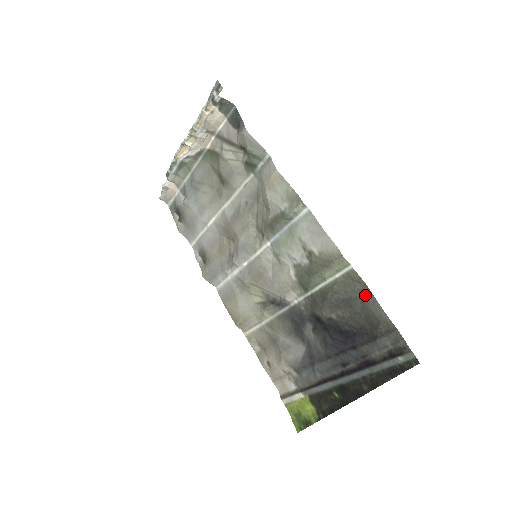
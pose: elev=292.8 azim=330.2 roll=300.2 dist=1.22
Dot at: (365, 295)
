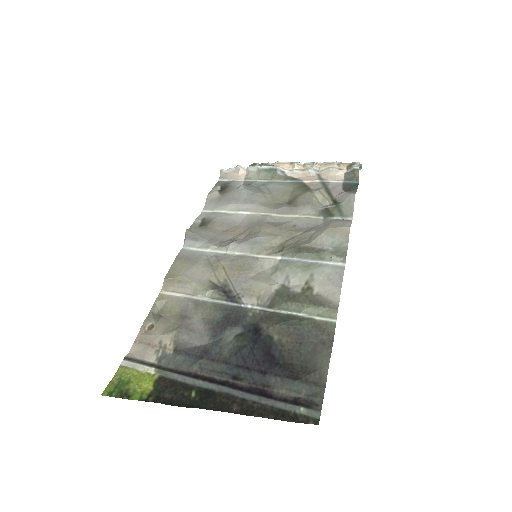
Dot at: (324, 346)
